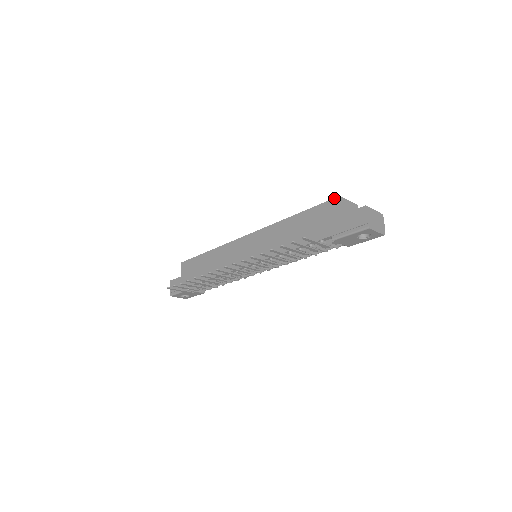
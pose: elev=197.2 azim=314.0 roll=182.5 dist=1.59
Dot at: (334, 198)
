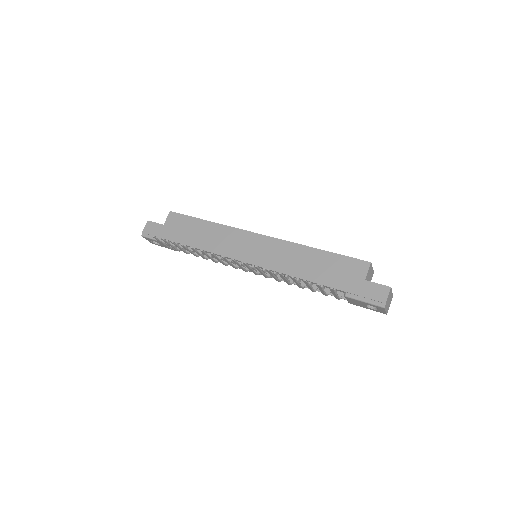
Dot at: (365, 261)
